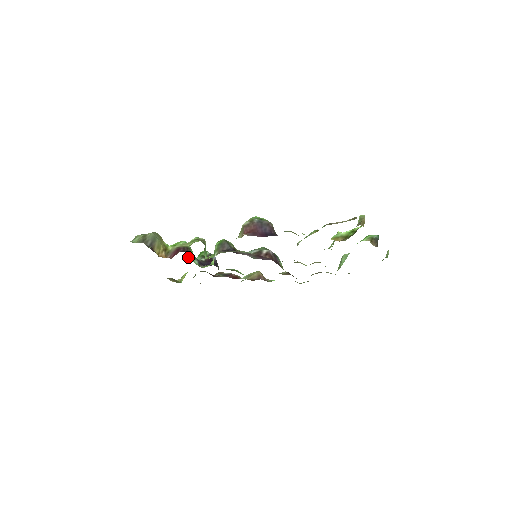
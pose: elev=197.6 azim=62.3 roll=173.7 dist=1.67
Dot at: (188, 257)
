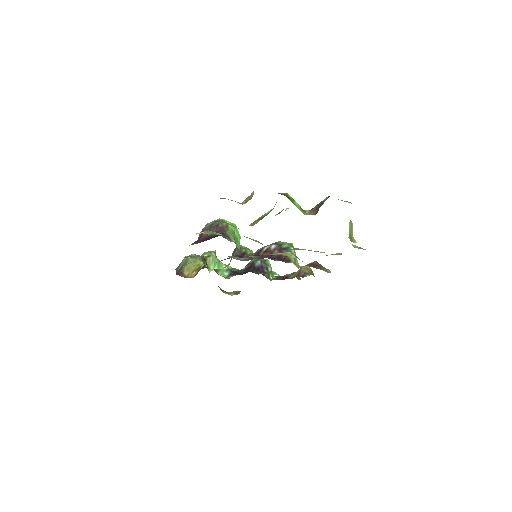
Dot at: (230, 269)
